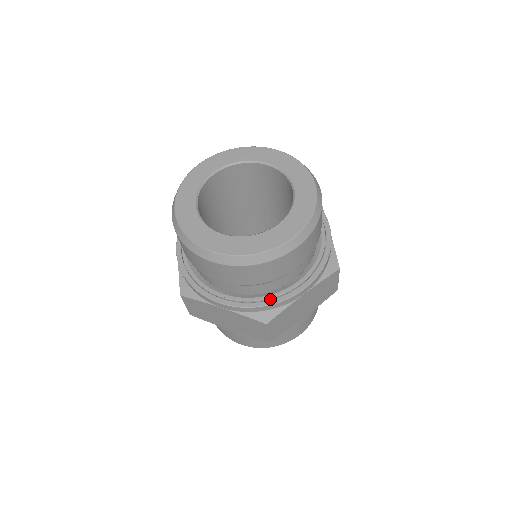
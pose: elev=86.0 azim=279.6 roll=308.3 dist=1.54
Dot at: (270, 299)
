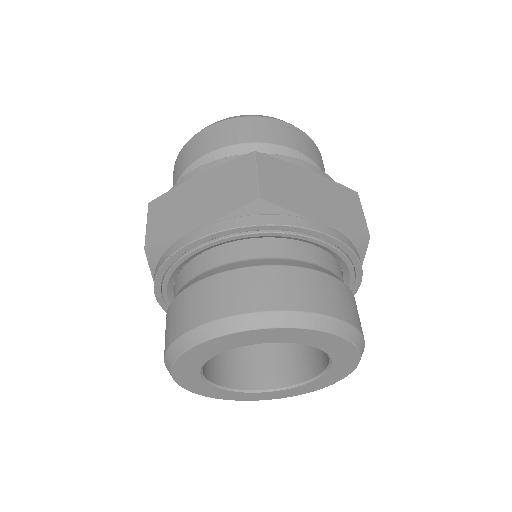
Dot at: occluded
